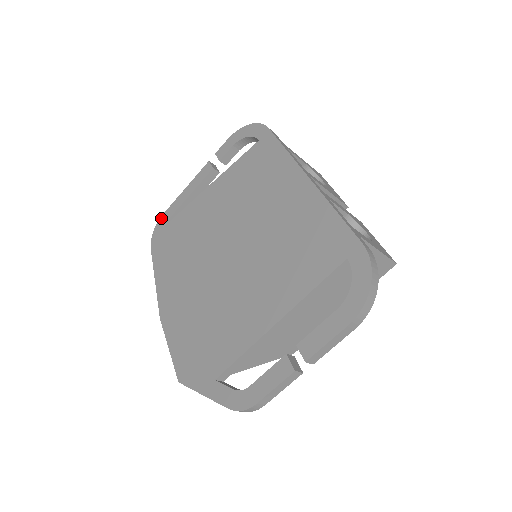
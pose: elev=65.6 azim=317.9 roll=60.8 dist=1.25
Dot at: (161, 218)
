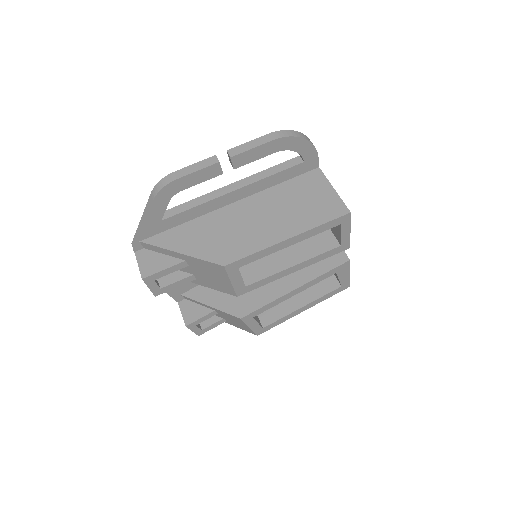
Dot at: occluded
